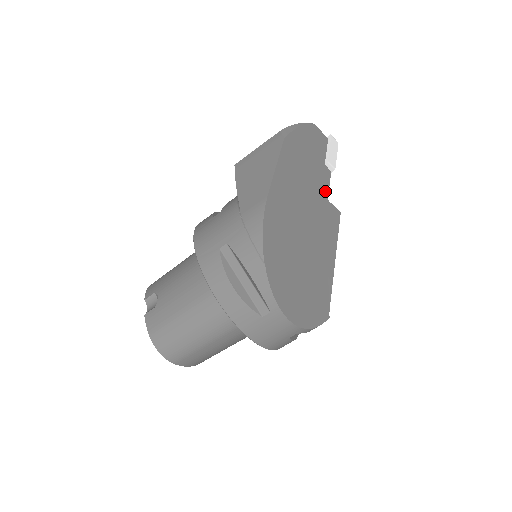
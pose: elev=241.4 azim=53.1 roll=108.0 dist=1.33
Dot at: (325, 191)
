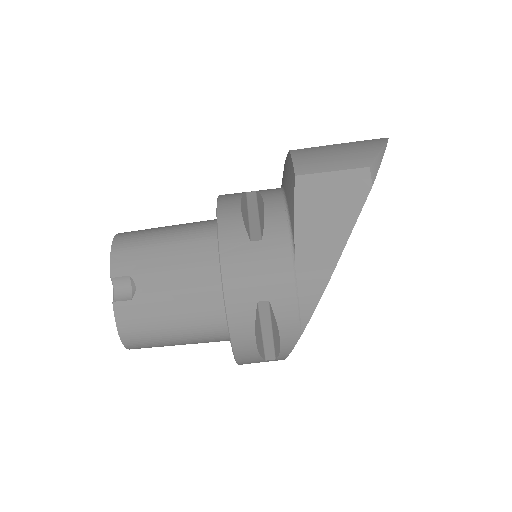
Dot at: occluded
